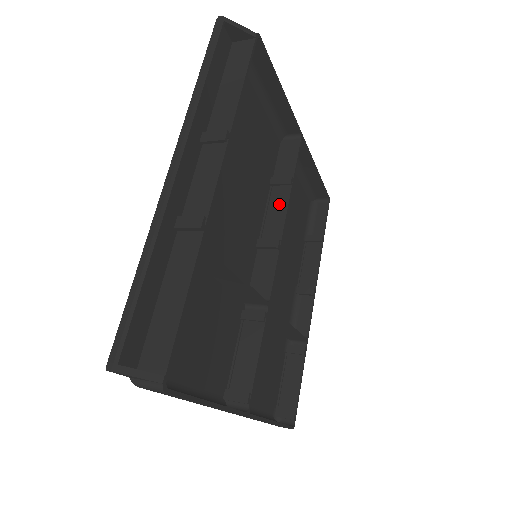
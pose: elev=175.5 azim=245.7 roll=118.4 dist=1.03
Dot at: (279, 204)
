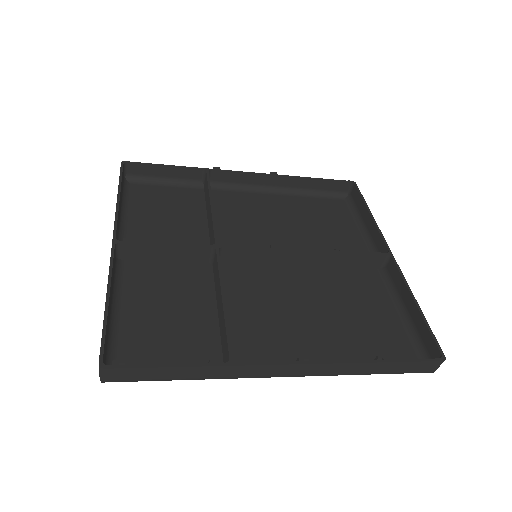
Dot at: (315, 256)
